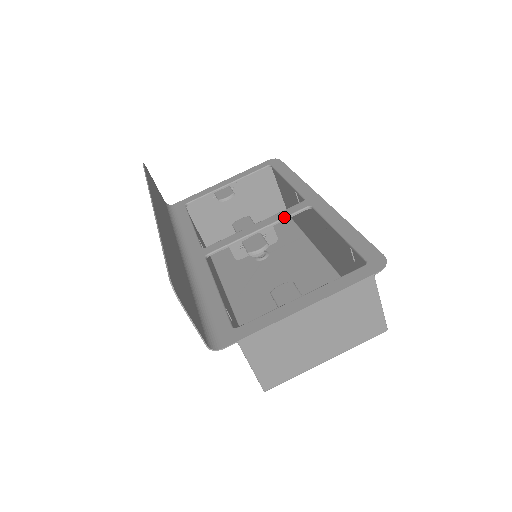
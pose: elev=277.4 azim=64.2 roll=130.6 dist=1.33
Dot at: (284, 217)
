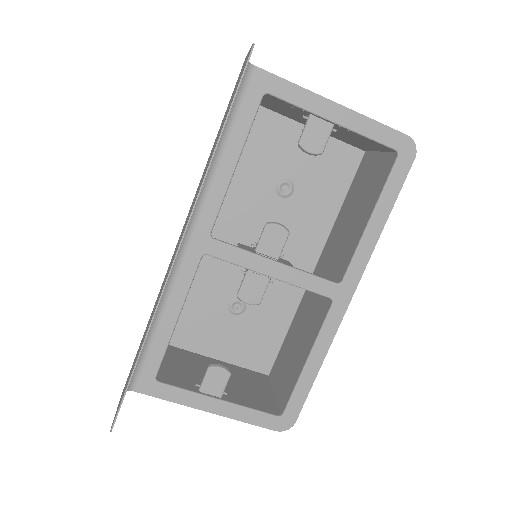
Dot at: (303, 288)
